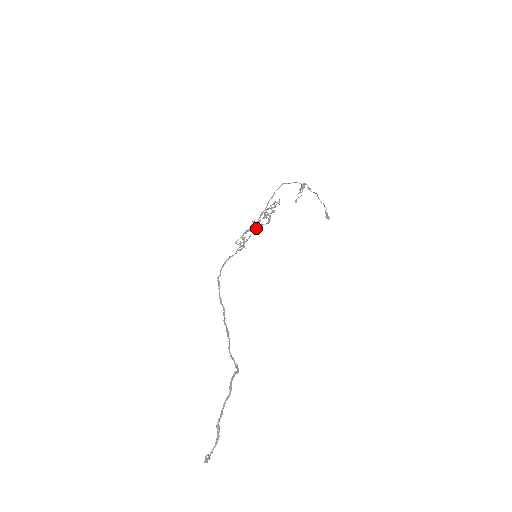
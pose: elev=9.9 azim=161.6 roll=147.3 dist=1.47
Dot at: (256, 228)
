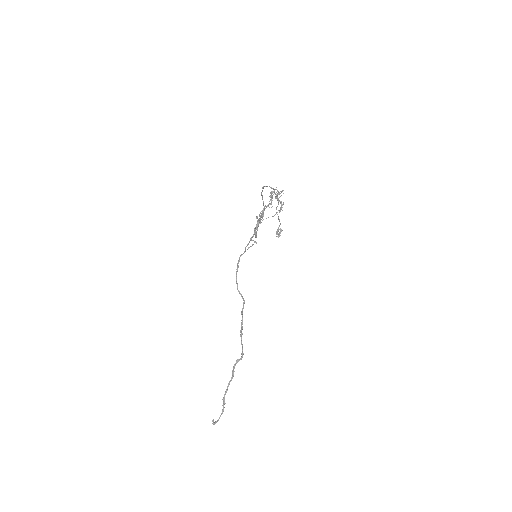
Dot at: (256, 228)
